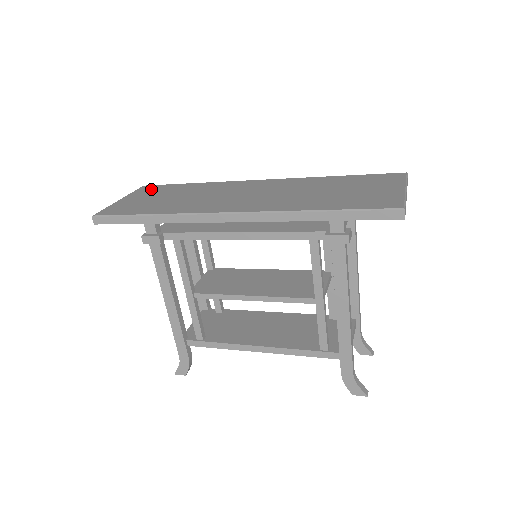
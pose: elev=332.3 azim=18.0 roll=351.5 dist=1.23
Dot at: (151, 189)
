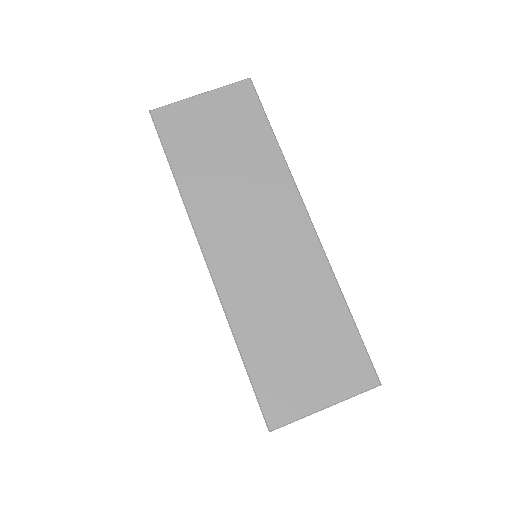
Dot at: (240, 102)
